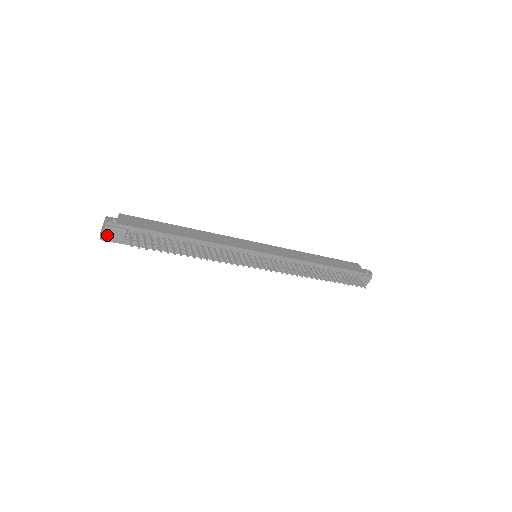
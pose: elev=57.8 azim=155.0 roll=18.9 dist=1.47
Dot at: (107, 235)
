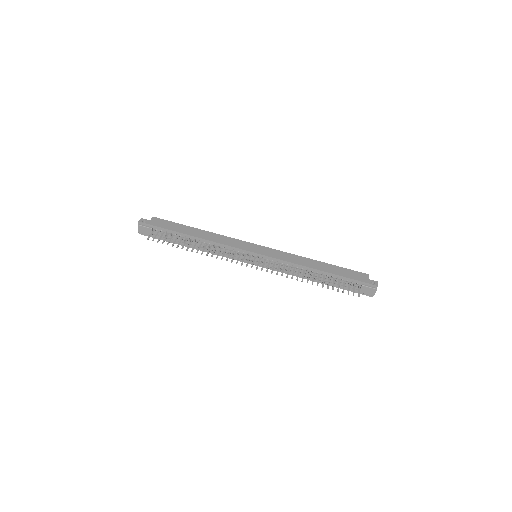
Dot at: (141, 231)
